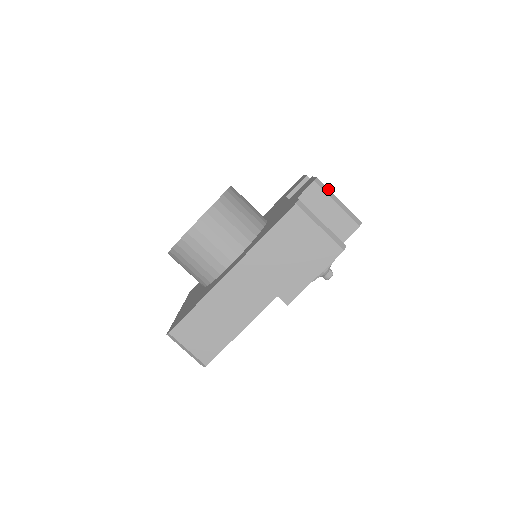
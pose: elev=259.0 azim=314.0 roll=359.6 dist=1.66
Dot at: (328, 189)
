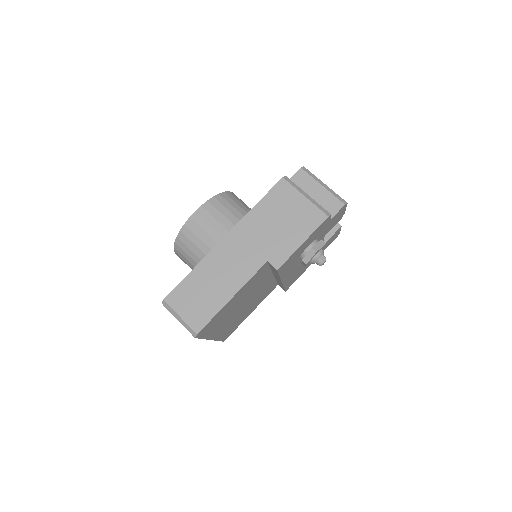
Dot at: (314, 175)
